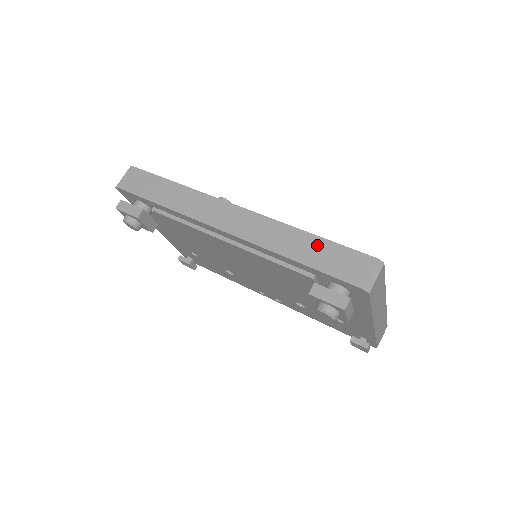
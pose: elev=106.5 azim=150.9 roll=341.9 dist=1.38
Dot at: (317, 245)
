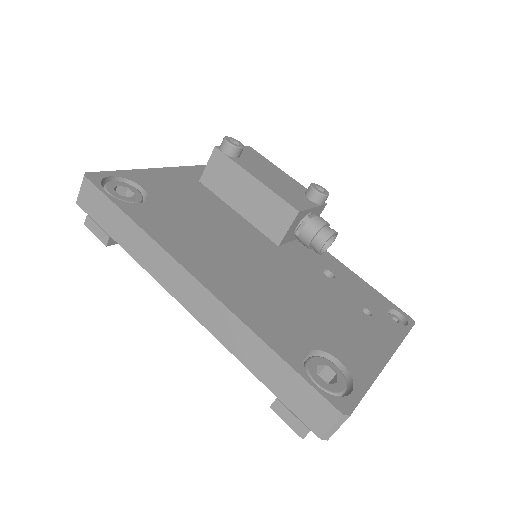
Dot at: (278, 368)
